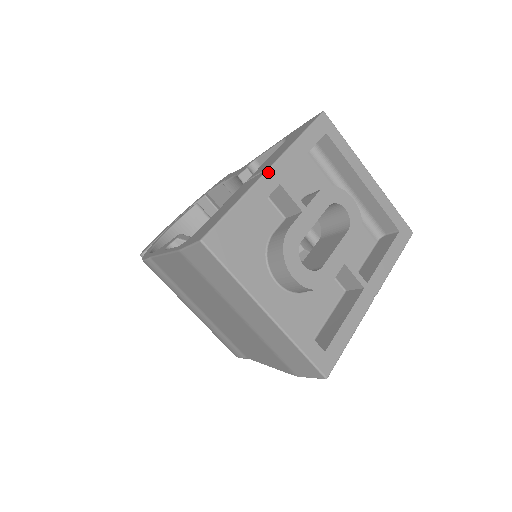
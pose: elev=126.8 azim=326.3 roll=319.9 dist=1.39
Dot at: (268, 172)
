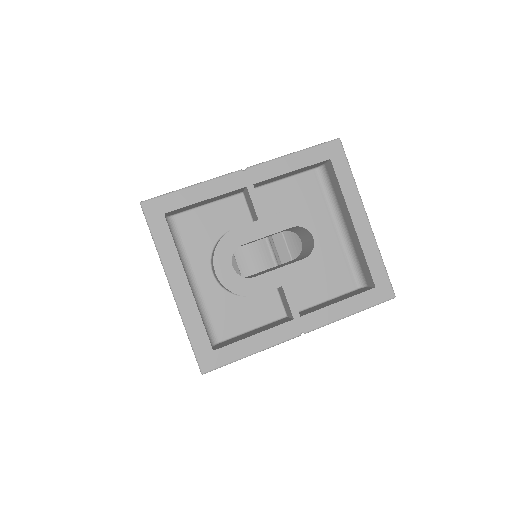
Dot at: (239, 172)
